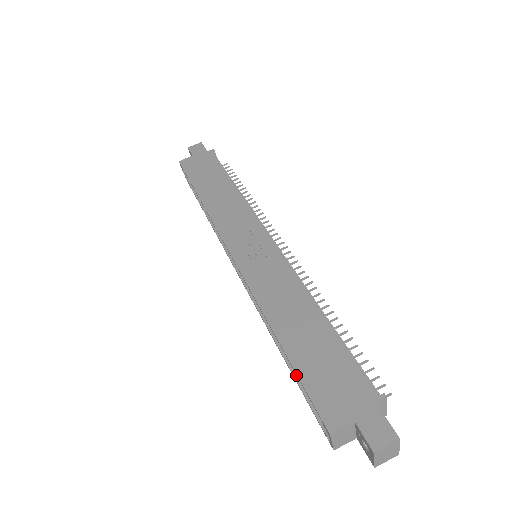
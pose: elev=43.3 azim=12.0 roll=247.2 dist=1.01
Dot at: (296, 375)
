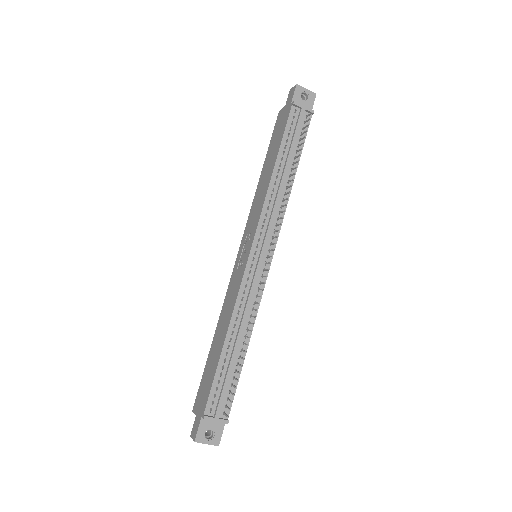
Dot at: occluded
